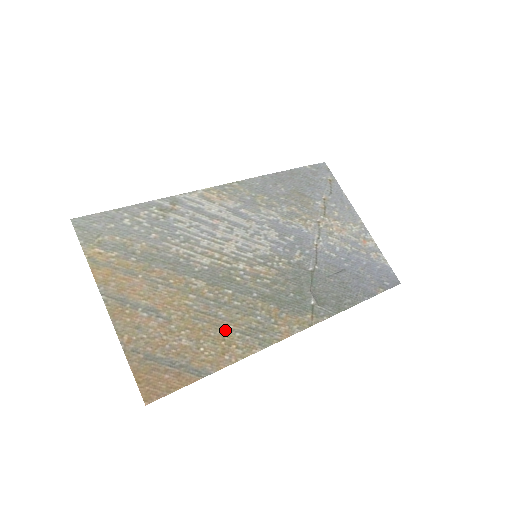
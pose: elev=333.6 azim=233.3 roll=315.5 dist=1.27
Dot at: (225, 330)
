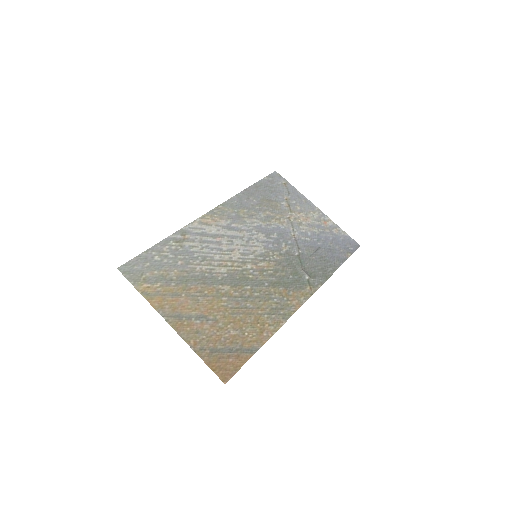
Dot at: (256, 316)
